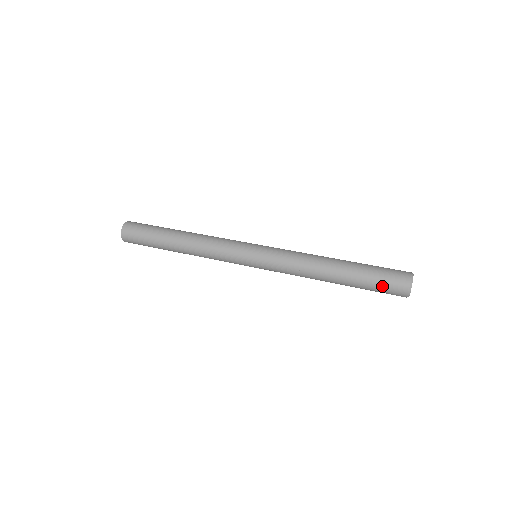
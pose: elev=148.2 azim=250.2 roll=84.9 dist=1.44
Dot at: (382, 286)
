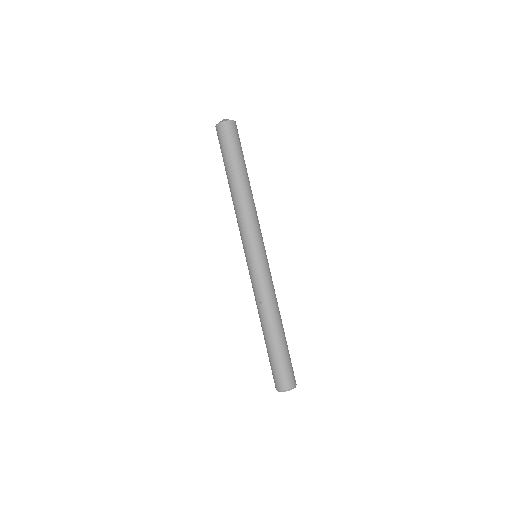
Dot at: (277, 370)
